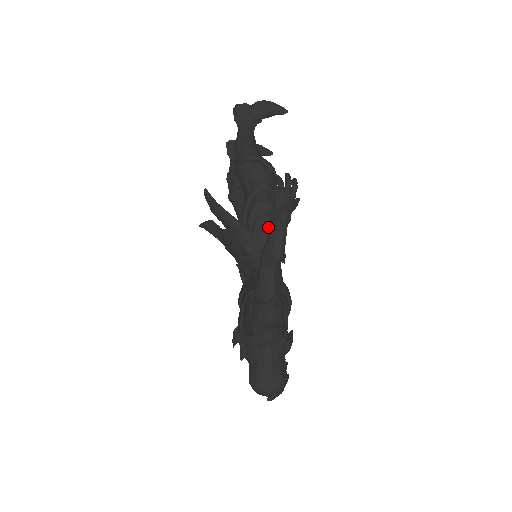
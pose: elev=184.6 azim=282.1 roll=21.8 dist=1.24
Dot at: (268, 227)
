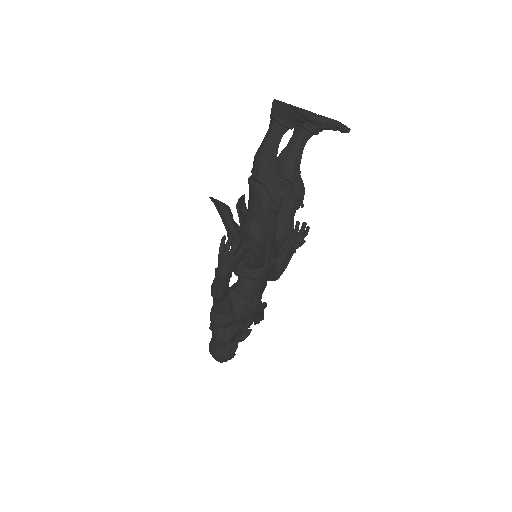
Dot at: (246, 253)
